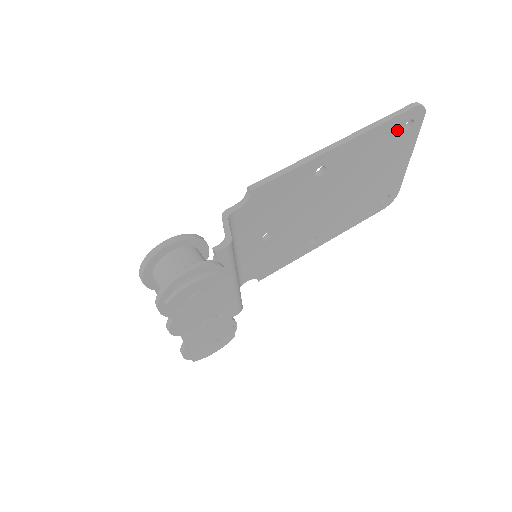
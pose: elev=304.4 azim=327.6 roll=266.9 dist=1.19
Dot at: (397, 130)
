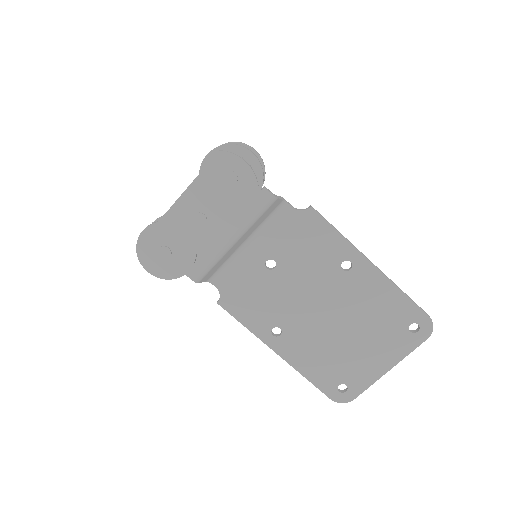
Dot at: (405, 319)
